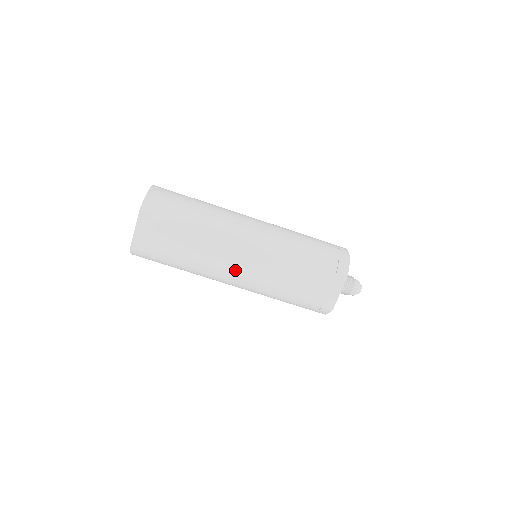
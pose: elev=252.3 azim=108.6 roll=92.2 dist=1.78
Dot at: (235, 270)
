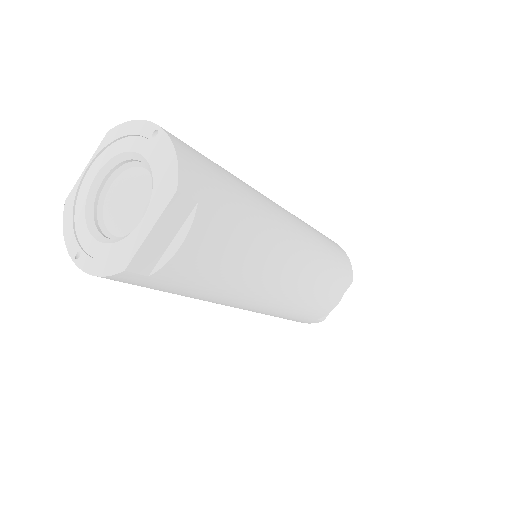
Dot at: (270, 292)
